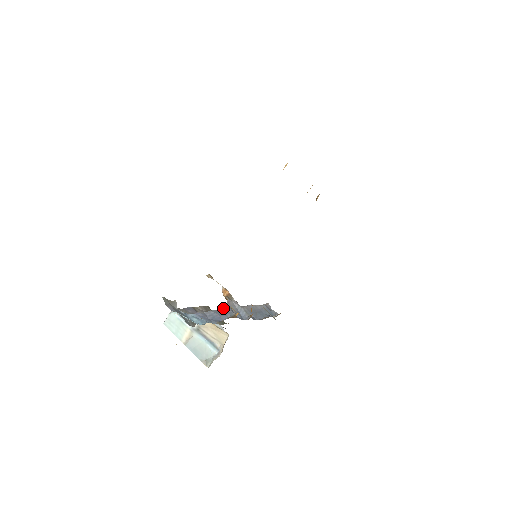
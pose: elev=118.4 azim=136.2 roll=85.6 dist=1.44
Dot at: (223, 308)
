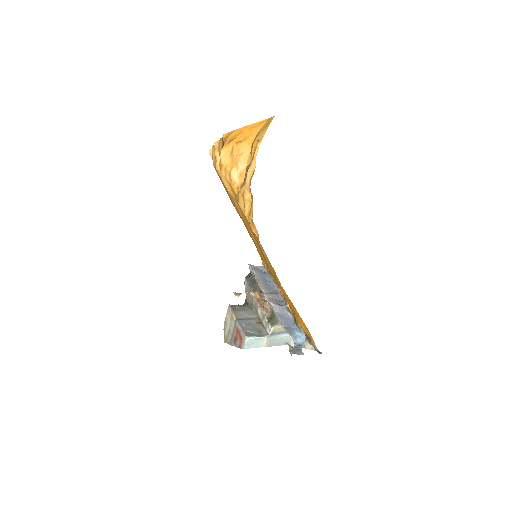
Dot at: (273, 308)
